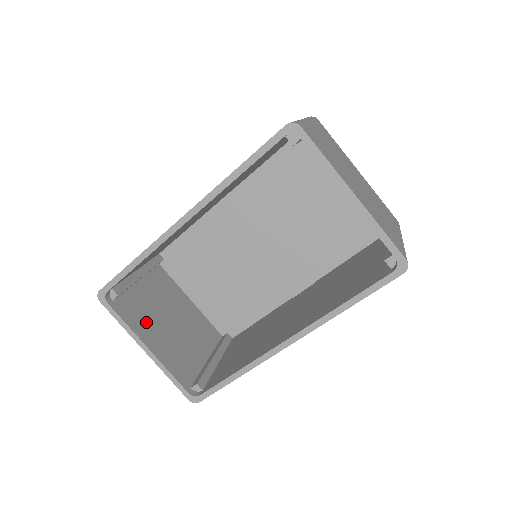
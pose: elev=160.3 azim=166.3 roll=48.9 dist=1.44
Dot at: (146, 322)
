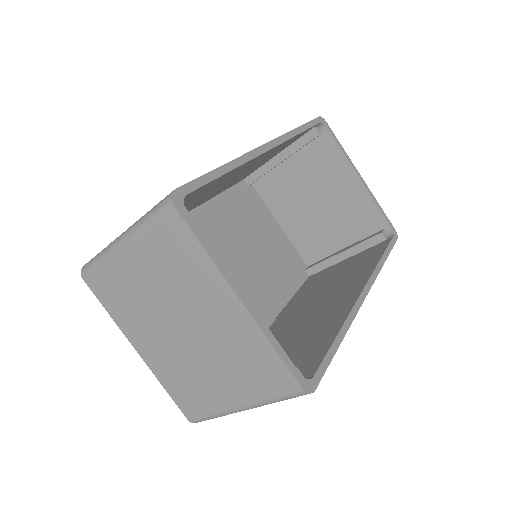
Dot at: occluded
